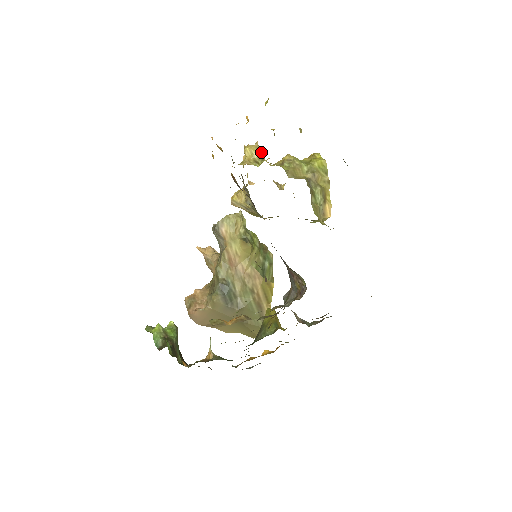
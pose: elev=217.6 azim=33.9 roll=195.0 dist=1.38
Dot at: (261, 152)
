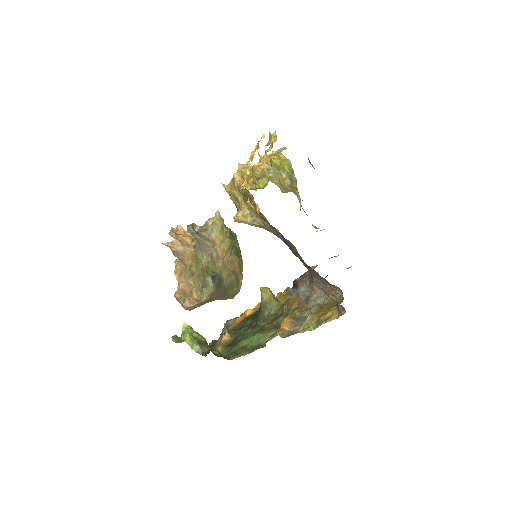
Dot at: (253, 171)
